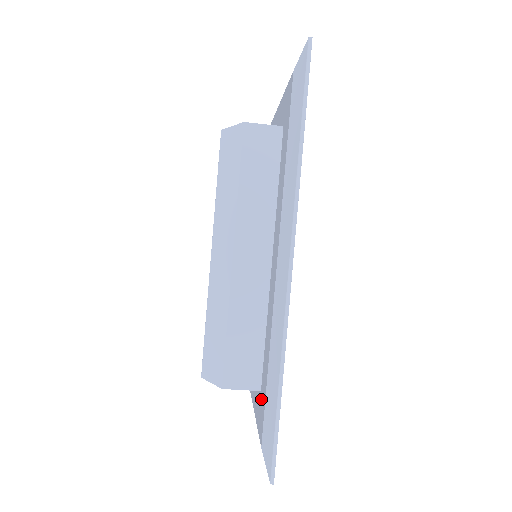
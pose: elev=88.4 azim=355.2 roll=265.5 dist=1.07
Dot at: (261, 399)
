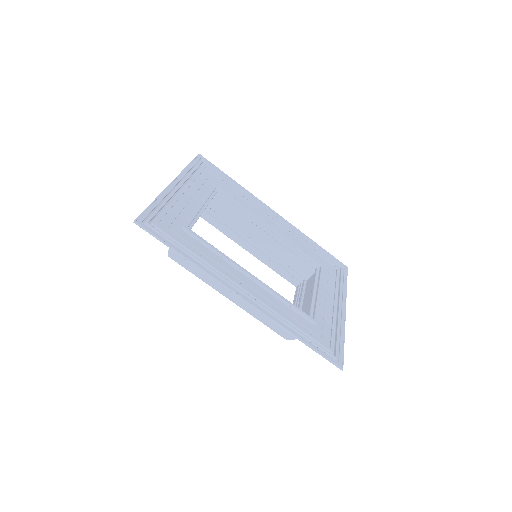
Dot at: (313, 332)
